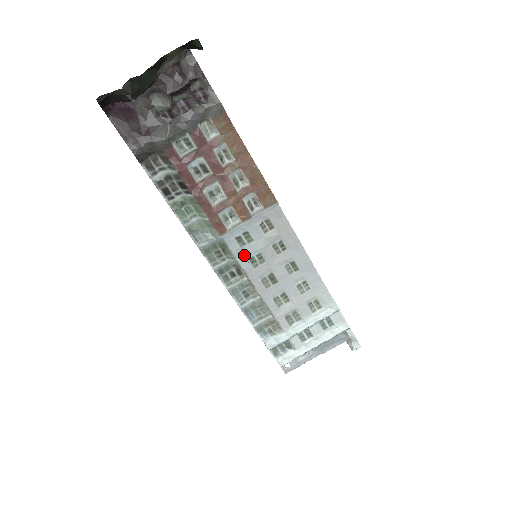
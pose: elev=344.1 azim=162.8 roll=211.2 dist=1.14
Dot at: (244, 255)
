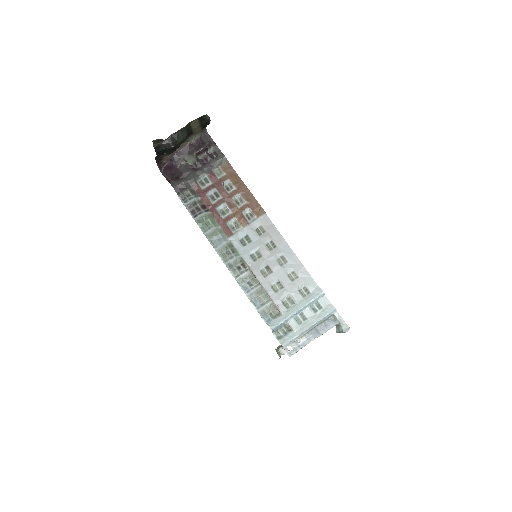
Dot at: (246, 252)
